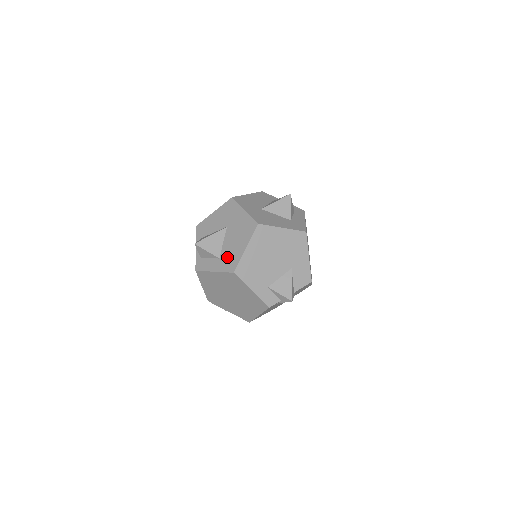
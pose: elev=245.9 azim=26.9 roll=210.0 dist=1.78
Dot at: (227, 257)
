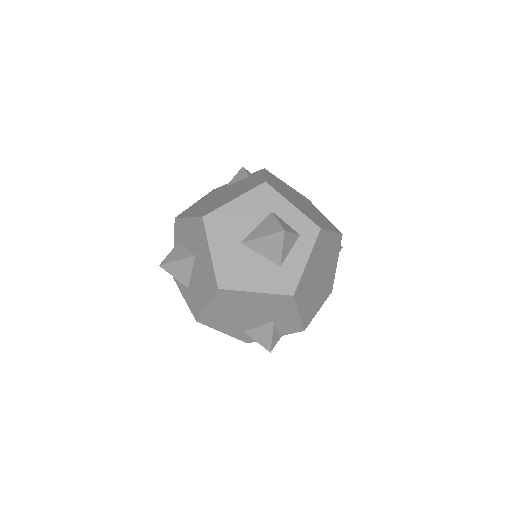
Dot at: (193, 296)
